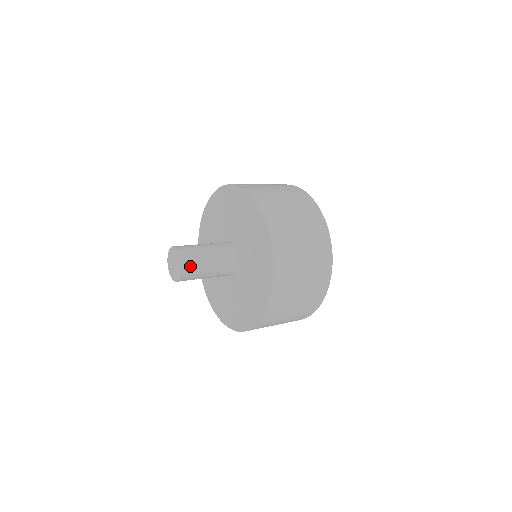
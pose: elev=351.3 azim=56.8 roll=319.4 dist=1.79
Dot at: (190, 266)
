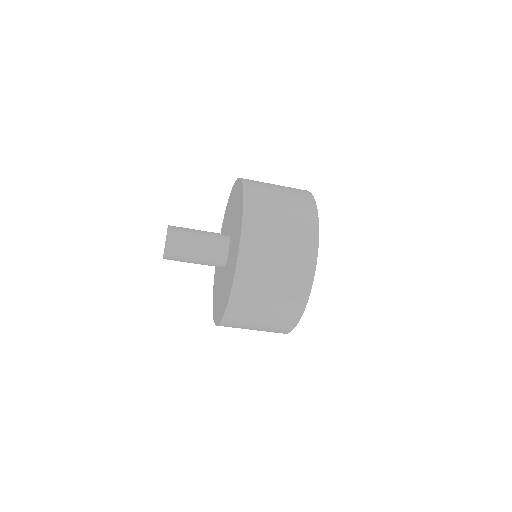
Dot at: (175, 237)
